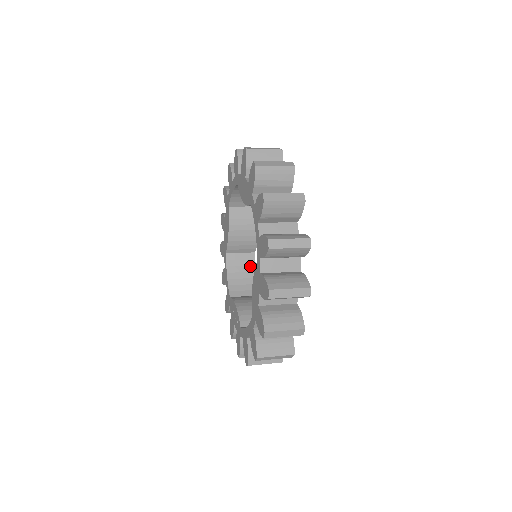
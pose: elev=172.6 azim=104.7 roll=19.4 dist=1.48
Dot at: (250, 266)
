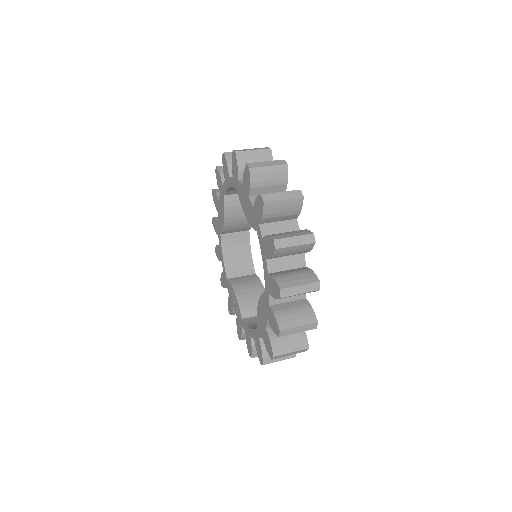
Dot at: (245, 244)
